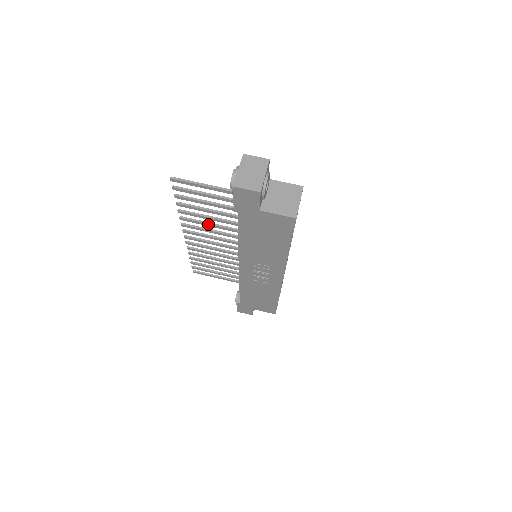
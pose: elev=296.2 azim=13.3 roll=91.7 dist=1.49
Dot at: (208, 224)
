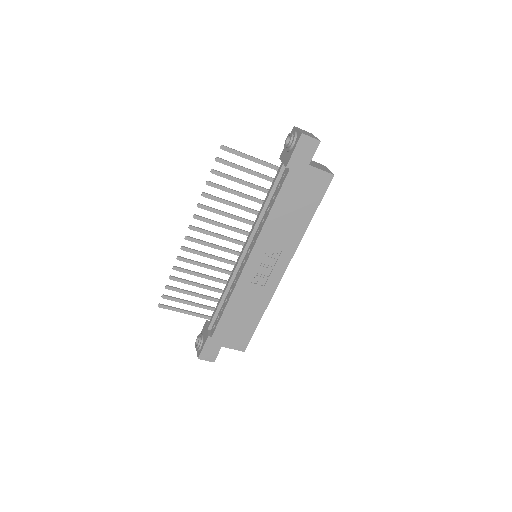
Dot at: (224, 213)
